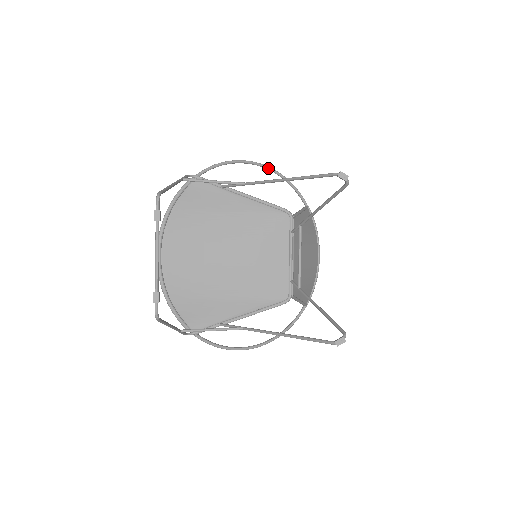
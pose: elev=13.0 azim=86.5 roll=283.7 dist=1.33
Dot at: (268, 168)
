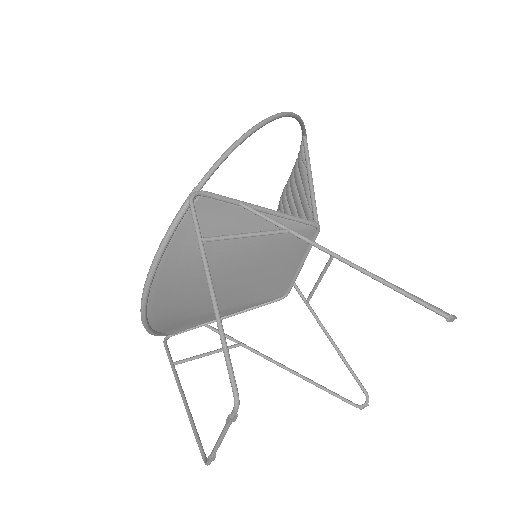
Dot at: (284, 116)
